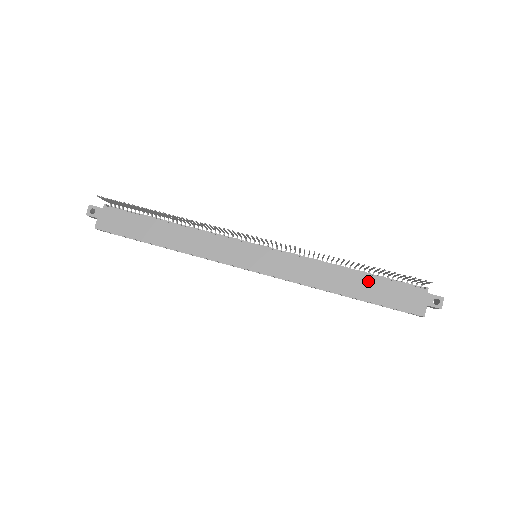
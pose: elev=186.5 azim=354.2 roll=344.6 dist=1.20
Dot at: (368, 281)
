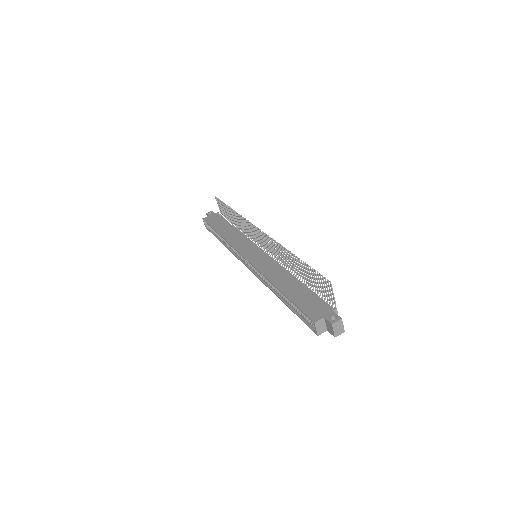
Dot at: (301, 288)
